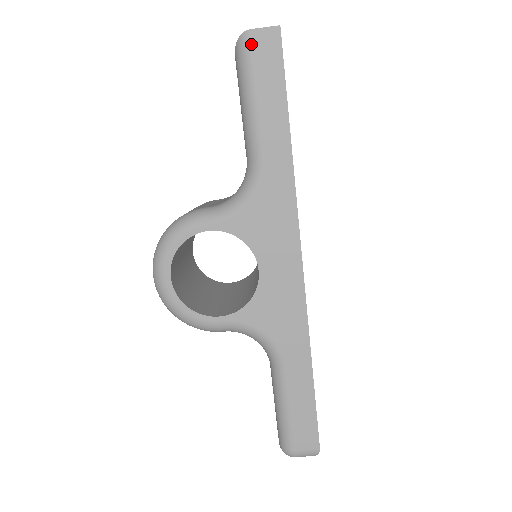
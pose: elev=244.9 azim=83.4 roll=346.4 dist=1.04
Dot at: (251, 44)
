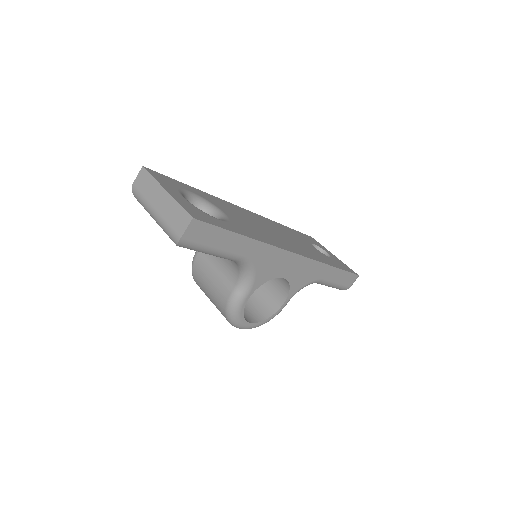
Dot at: (189, 241)
